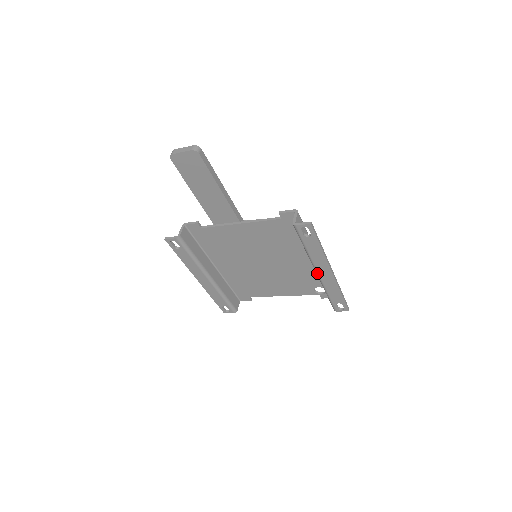
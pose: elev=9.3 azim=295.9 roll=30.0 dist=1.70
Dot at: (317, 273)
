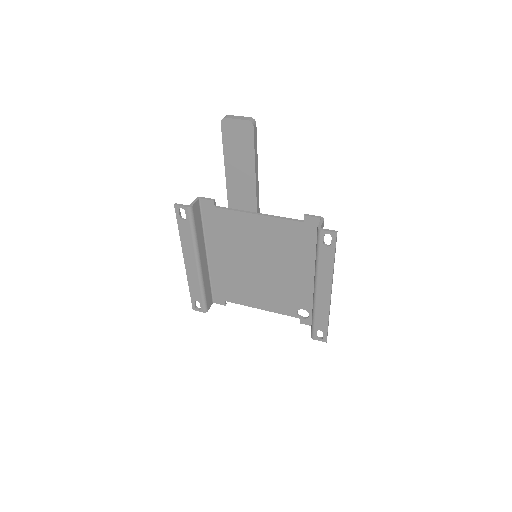
Dot at: (315, 290)
